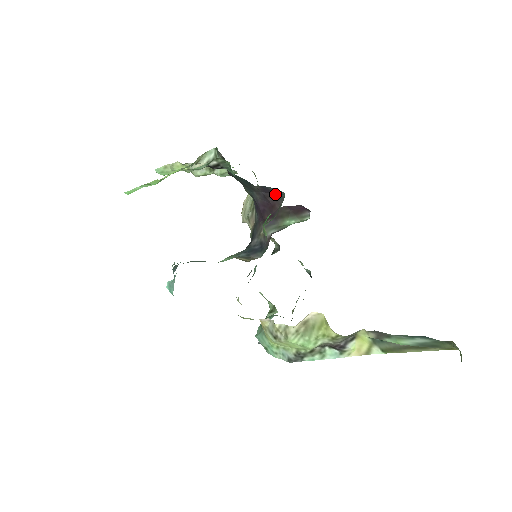
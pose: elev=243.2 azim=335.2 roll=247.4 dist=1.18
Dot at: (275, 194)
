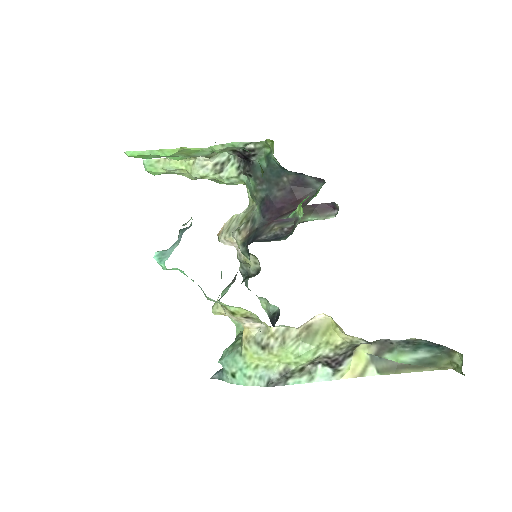
Dot at: (306, 188)
